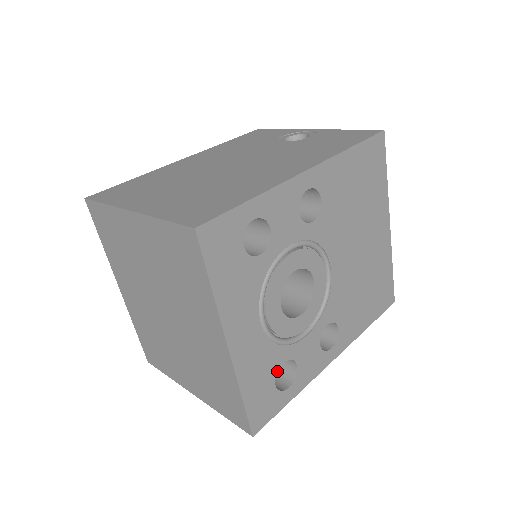
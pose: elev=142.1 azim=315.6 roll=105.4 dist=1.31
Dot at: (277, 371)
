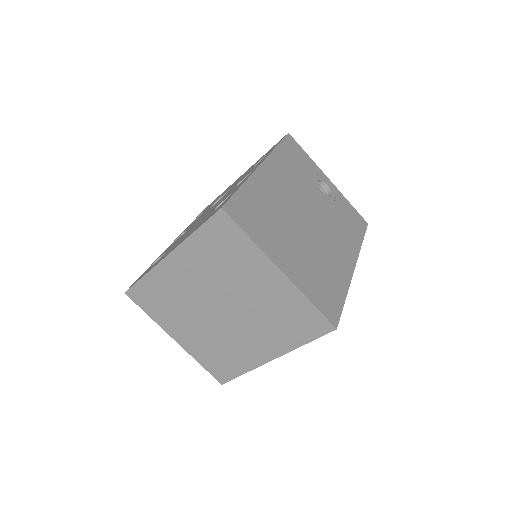
Dot at: occluded
